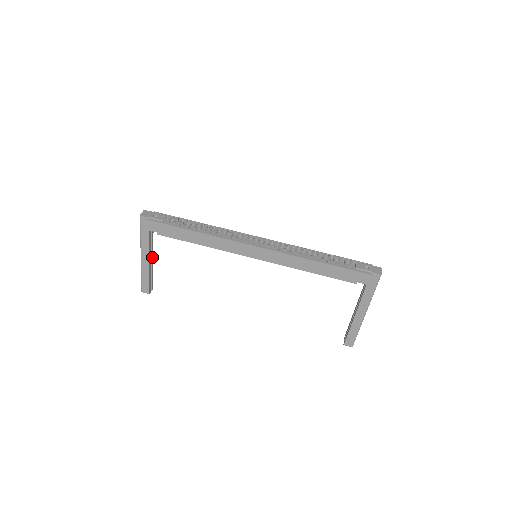
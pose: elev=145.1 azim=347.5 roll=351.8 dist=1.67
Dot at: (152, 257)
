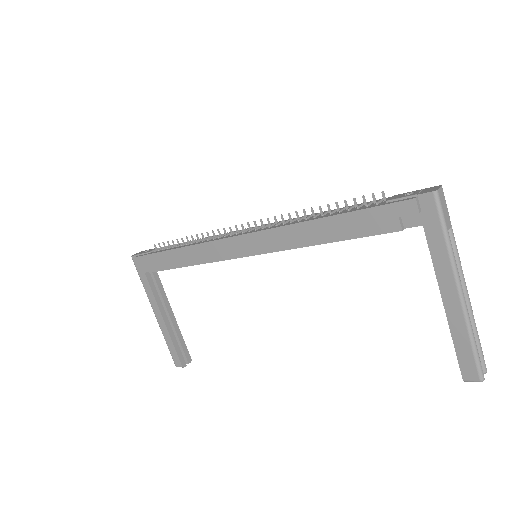
Dot at: (170, 313)
